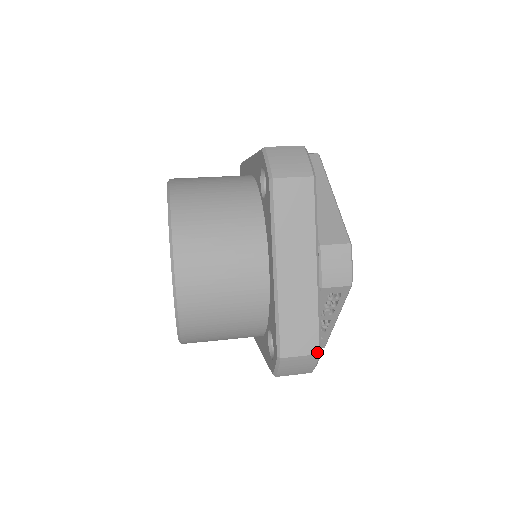
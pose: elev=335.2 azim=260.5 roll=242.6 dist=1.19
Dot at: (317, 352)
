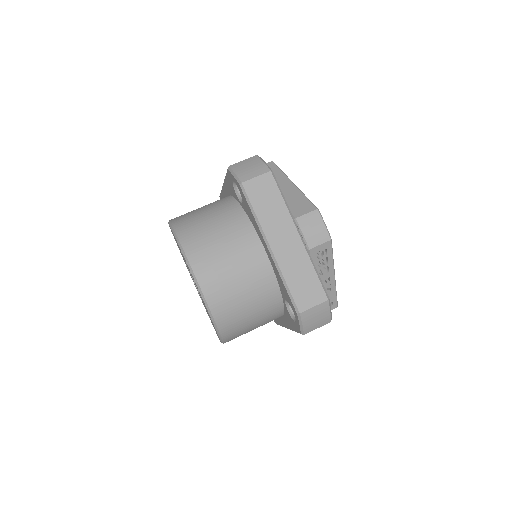
Dot at: (326, 299)
